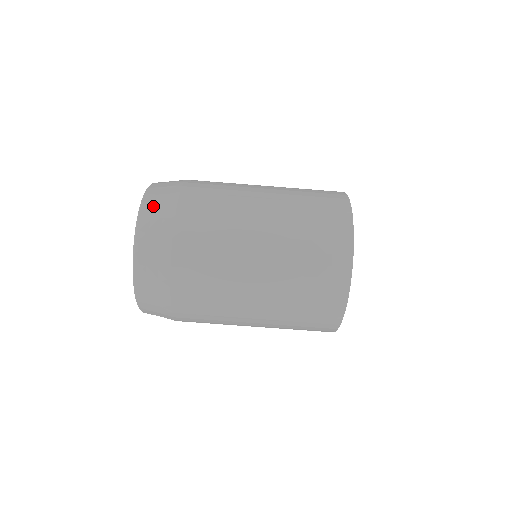
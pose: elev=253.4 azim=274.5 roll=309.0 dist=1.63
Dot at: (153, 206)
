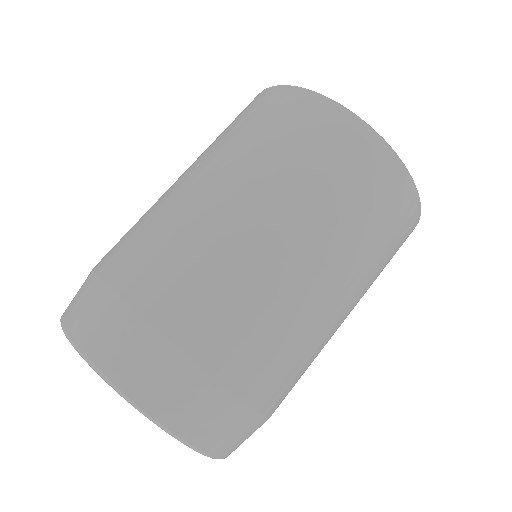
Dot at: (71, 302)
